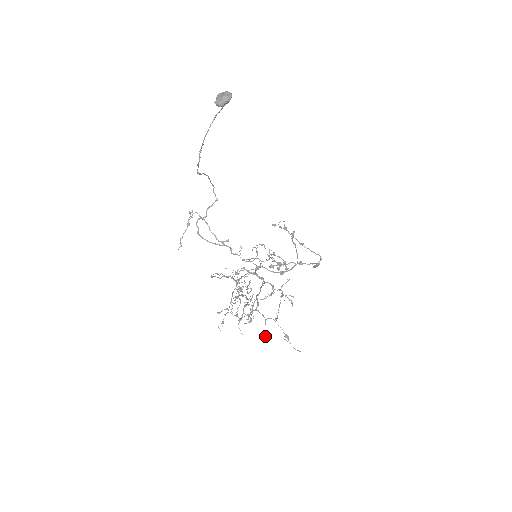
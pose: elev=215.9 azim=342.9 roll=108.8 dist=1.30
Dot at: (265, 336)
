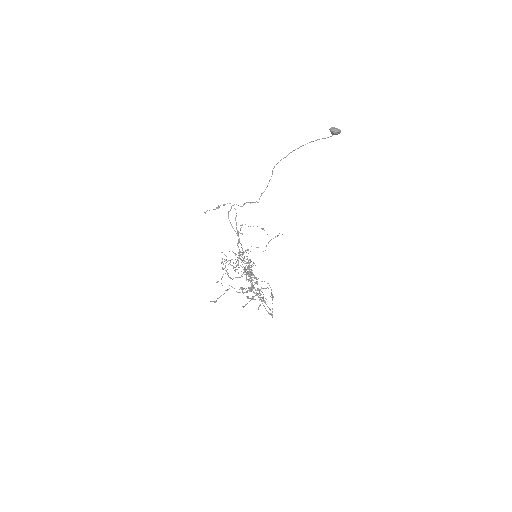
Dot at: occluded
